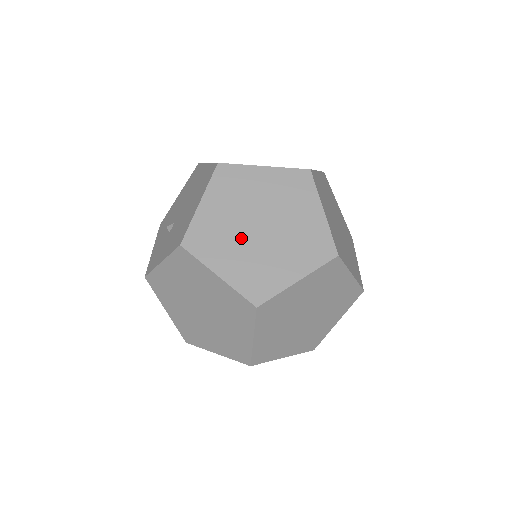
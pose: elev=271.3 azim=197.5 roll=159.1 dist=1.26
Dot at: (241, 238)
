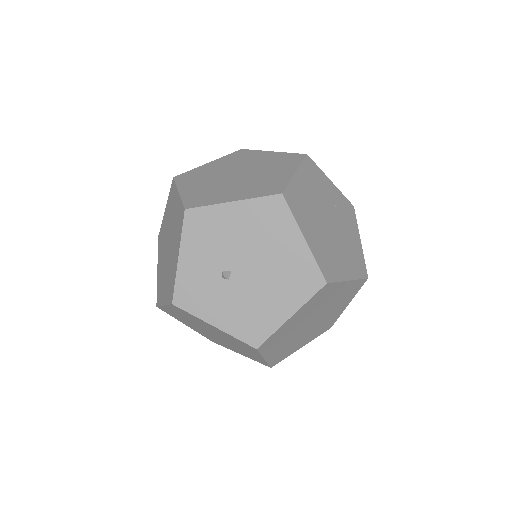
Dot at: (295, 333)
